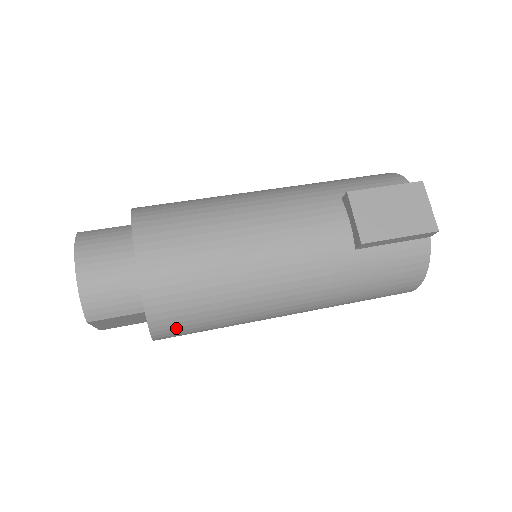
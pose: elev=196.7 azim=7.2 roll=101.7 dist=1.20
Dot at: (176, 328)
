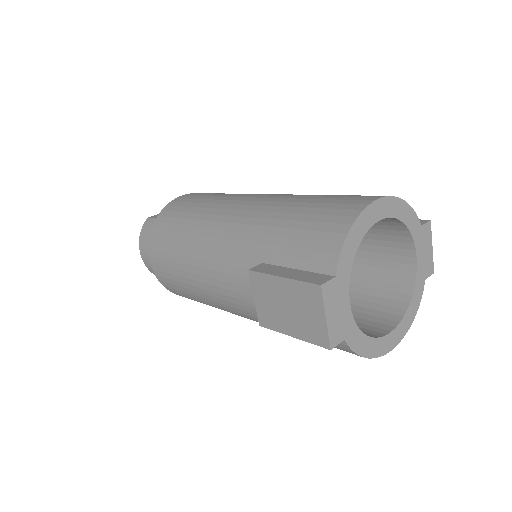
Dot at: occluded
